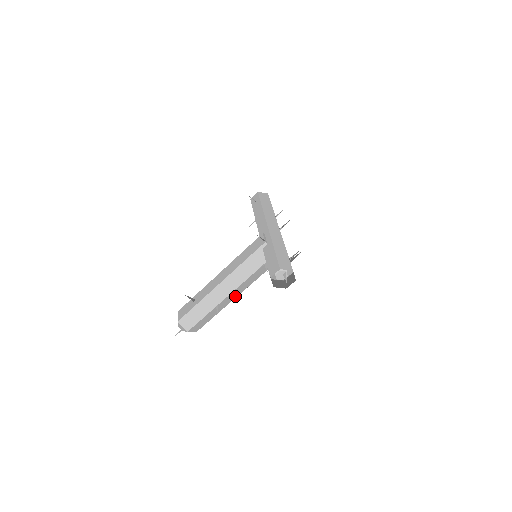
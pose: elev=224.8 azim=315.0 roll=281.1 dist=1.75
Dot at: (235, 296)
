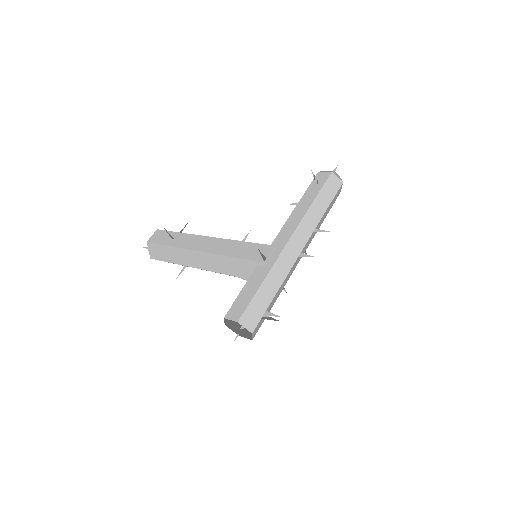
Dot at: occluded
